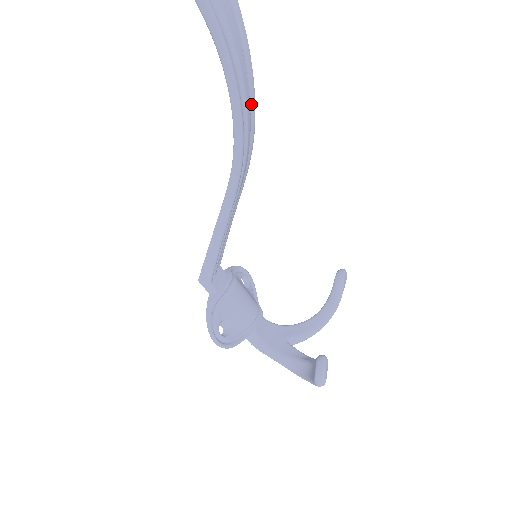
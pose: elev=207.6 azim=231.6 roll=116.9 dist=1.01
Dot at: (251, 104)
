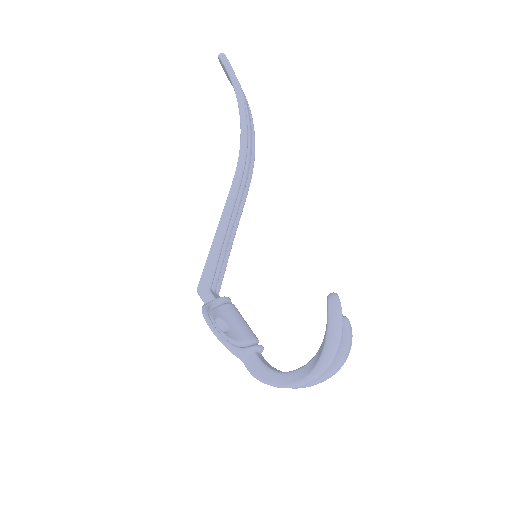
Dot at: (252, 138)
